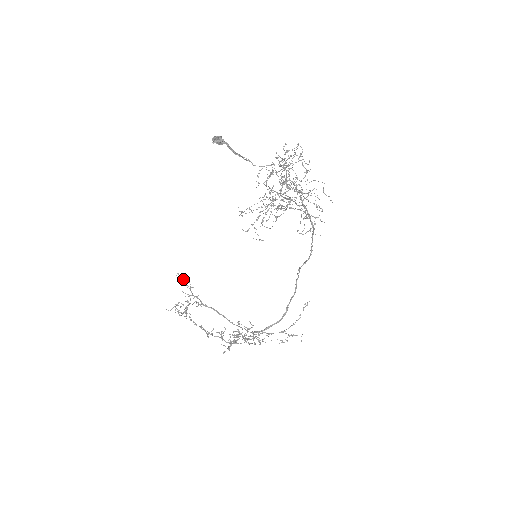
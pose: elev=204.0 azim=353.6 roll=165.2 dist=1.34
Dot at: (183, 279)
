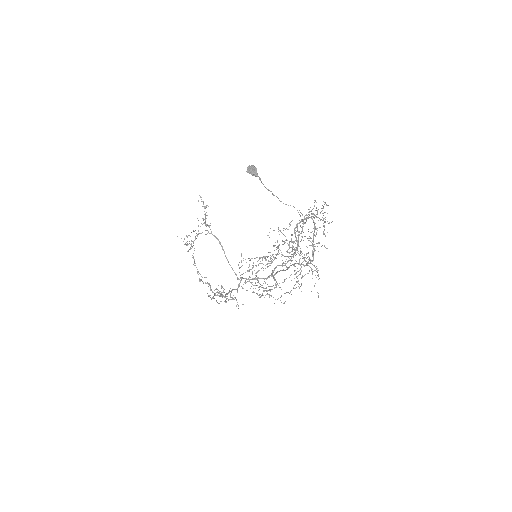
Dot at: (203, 203)
